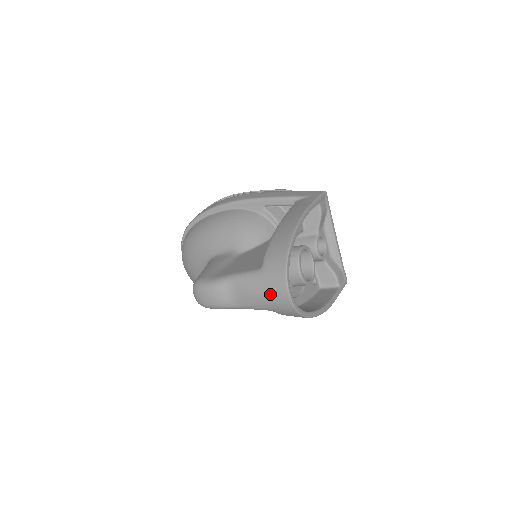
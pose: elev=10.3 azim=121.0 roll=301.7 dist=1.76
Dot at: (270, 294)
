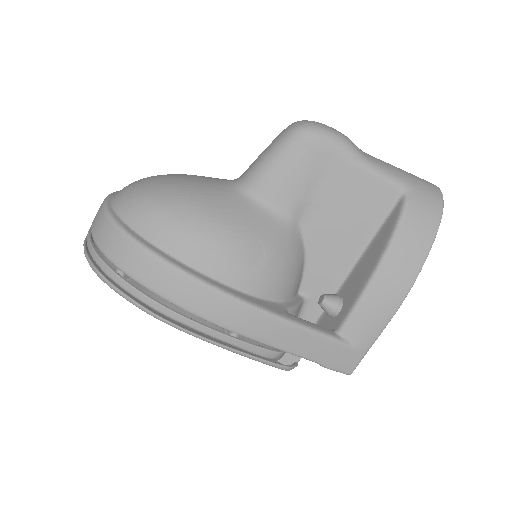
Dot at: (413, 175)
